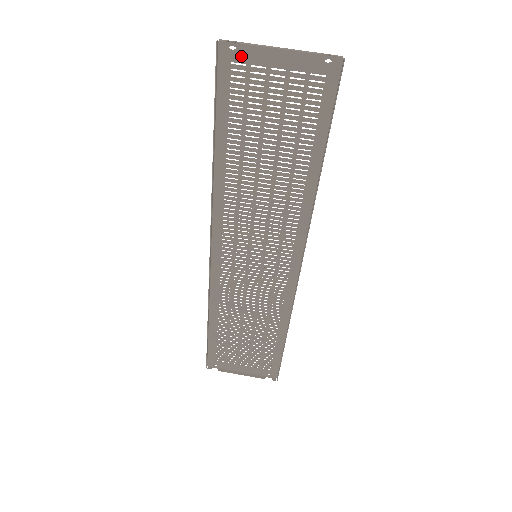
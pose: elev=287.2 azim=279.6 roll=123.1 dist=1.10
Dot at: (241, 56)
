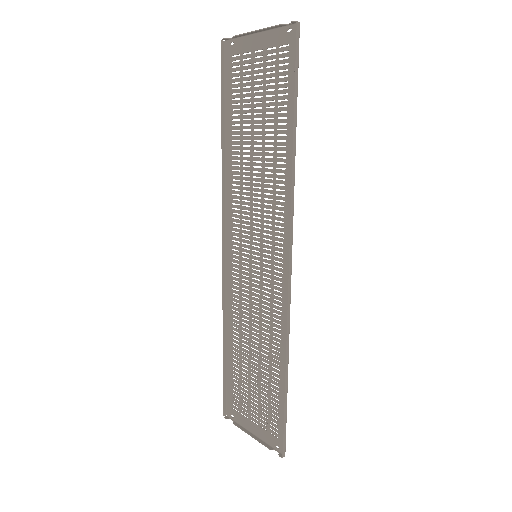
Dot at: (237, 48)
